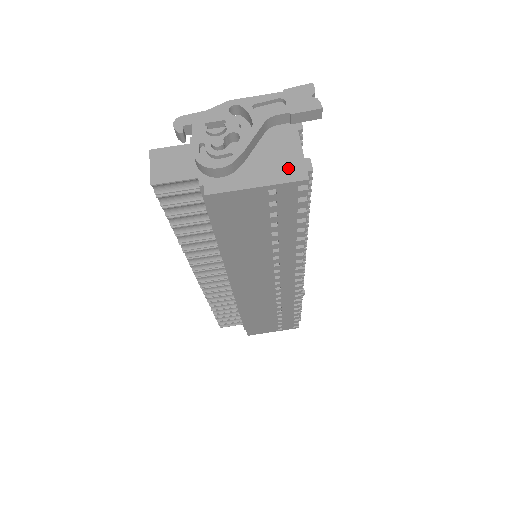
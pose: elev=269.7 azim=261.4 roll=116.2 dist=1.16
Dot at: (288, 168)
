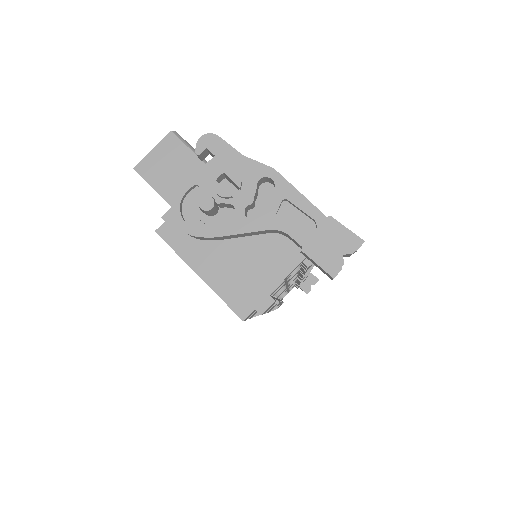
Dot at: (242, 290)
